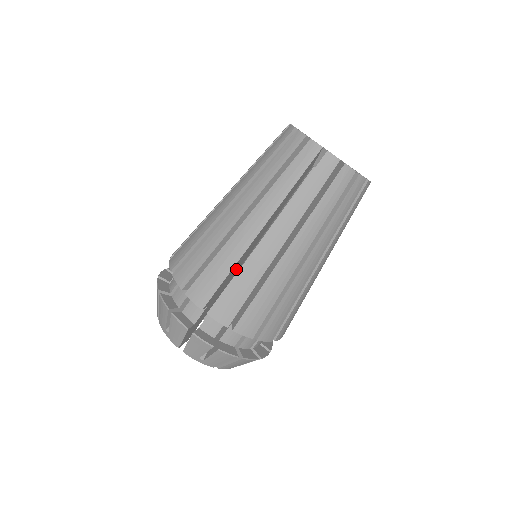
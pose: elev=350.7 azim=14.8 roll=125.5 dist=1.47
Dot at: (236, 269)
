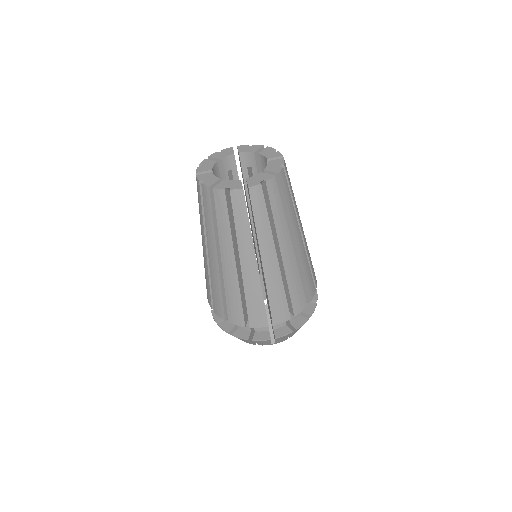
Dot at: occluded
